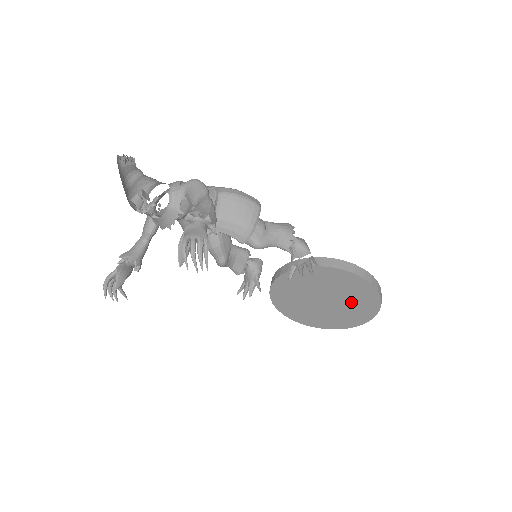
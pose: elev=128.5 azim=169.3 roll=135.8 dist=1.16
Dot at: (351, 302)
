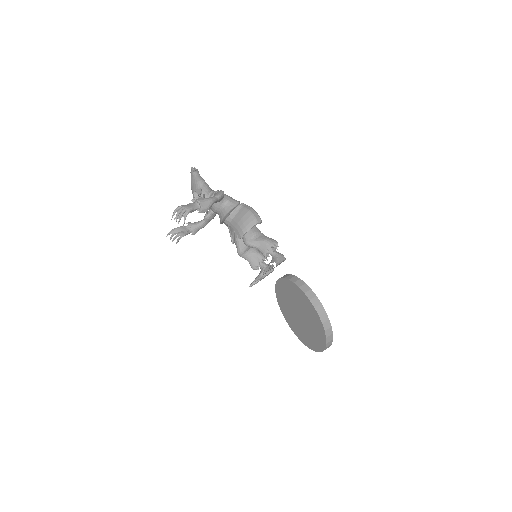
Dot at: (311, 322)
